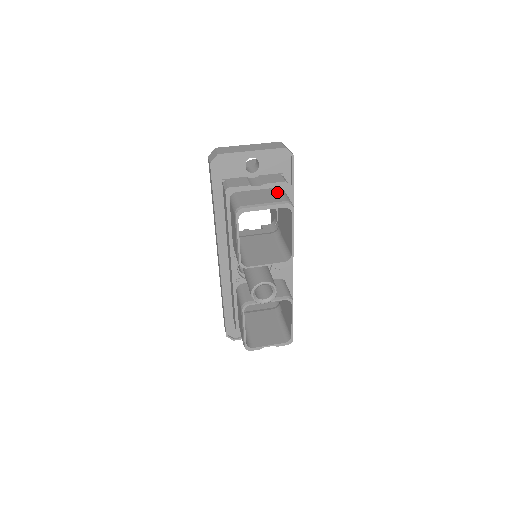
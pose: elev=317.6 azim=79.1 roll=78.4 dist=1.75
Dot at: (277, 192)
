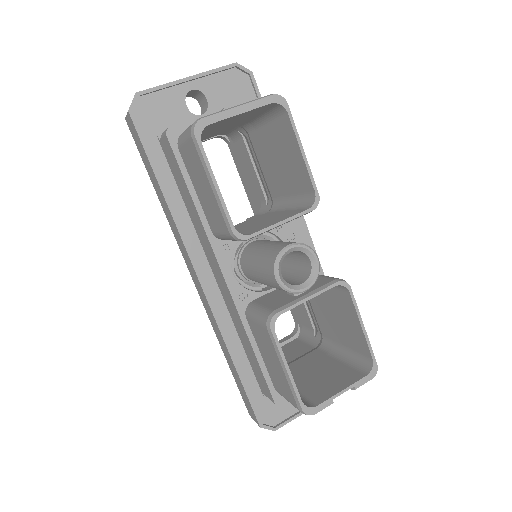
Dot at: occluded
